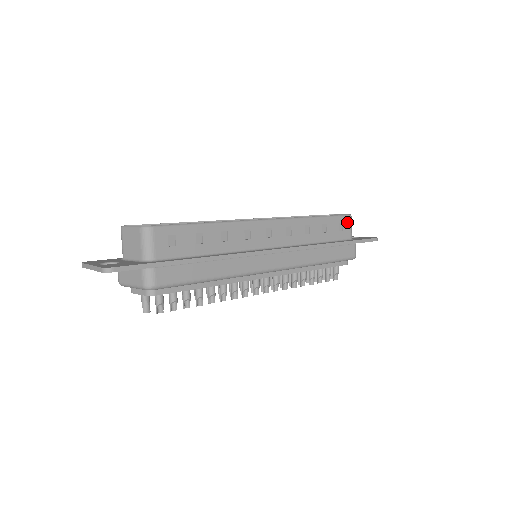
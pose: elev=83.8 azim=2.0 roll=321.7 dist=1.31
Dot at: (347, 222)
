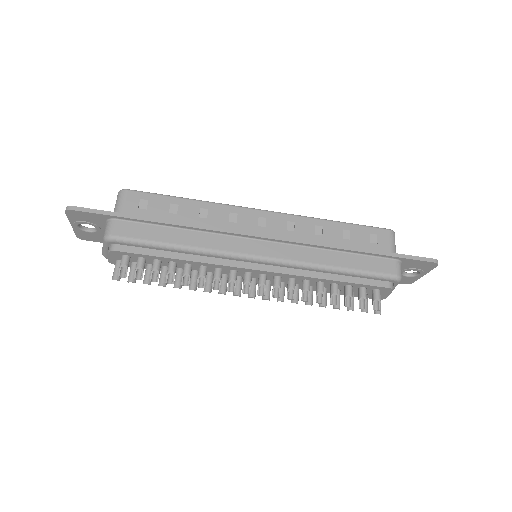
Dot at: (385, 236)
